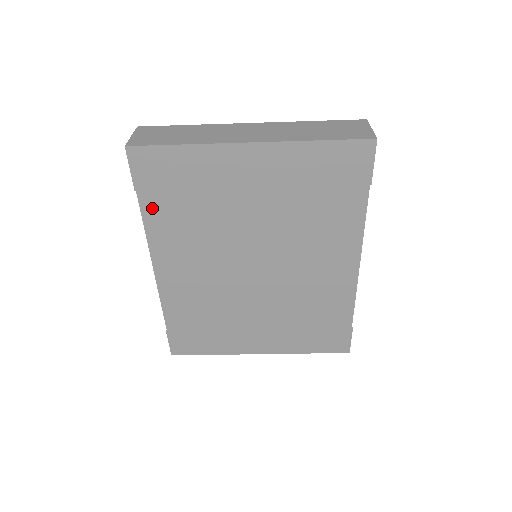
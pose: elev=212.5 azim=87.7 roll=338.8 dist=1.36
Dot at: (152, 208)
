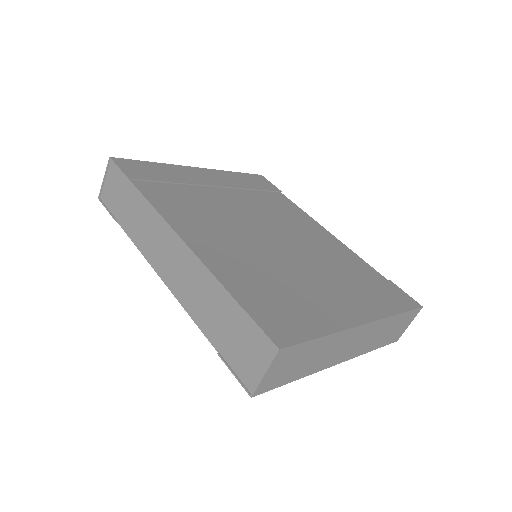
Dot at: occluded
